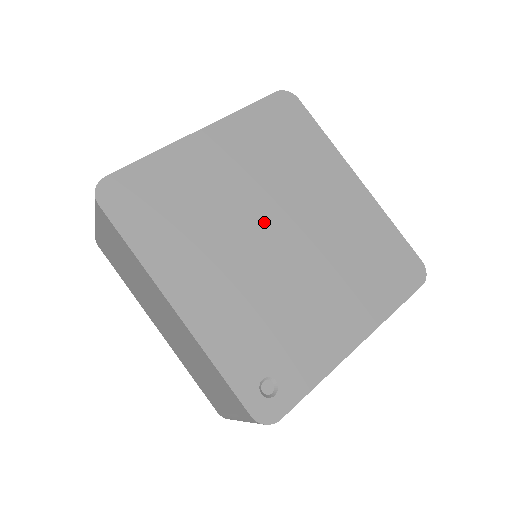
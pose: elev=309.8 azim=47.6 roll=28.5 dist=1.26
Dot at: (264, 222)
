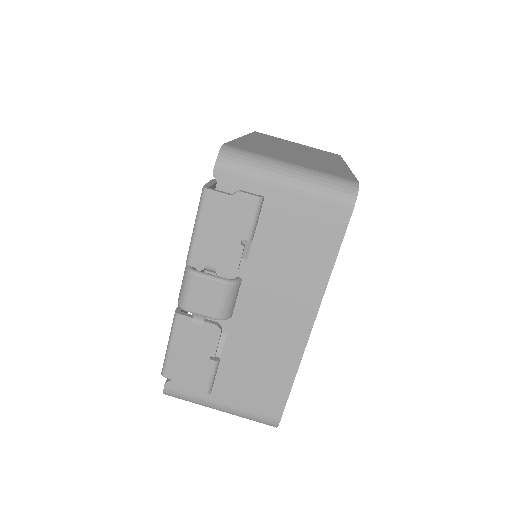
Dot at: occluded
